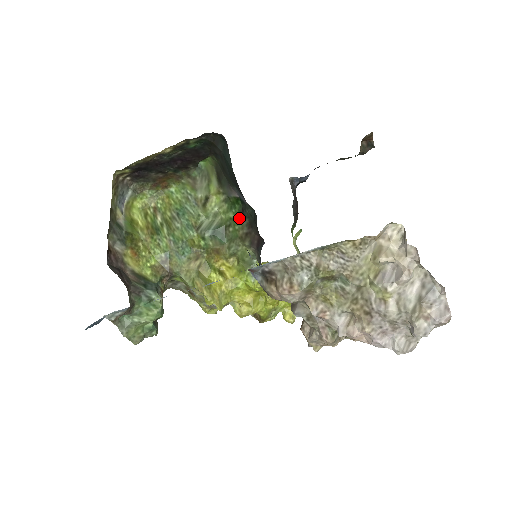
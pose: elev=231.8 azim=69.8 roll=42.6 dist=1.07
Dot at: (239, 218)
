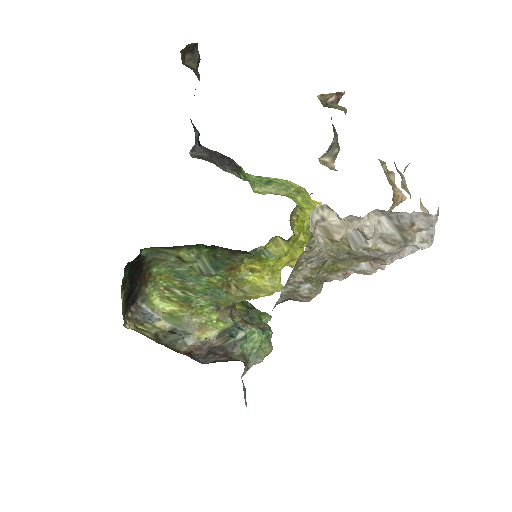
Dot at: (212, 249)
